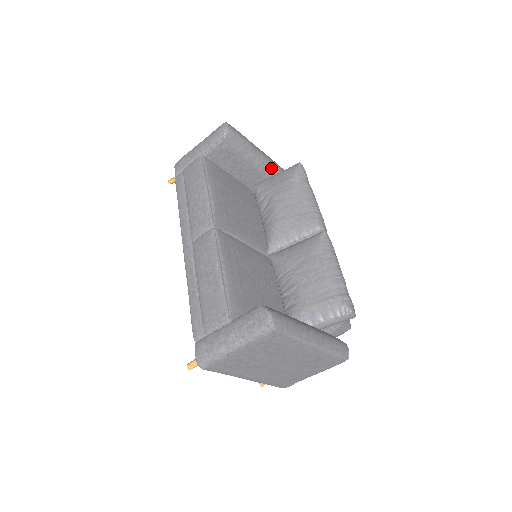
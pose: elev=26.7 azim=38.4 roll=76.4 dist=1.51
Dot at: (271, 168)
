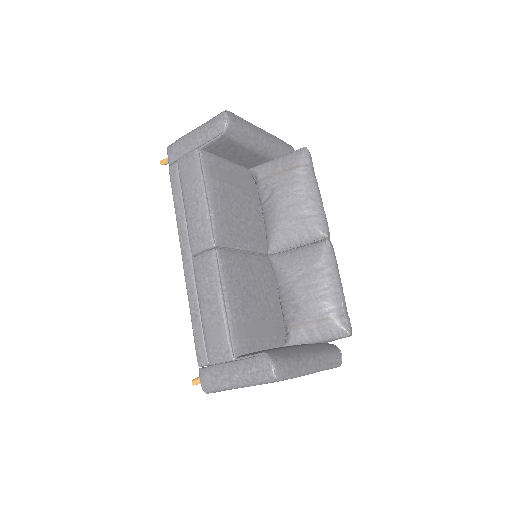
Dot at: (274, 150)
